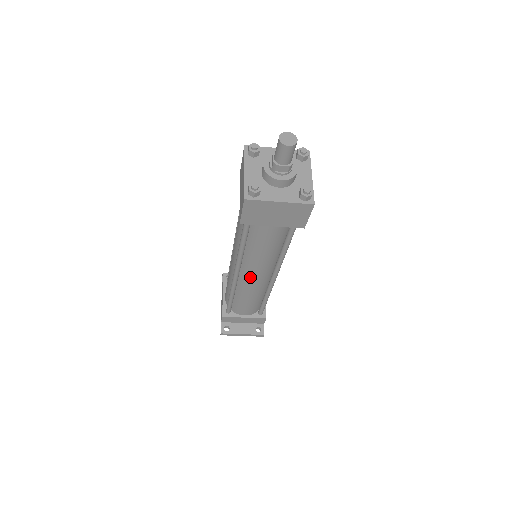
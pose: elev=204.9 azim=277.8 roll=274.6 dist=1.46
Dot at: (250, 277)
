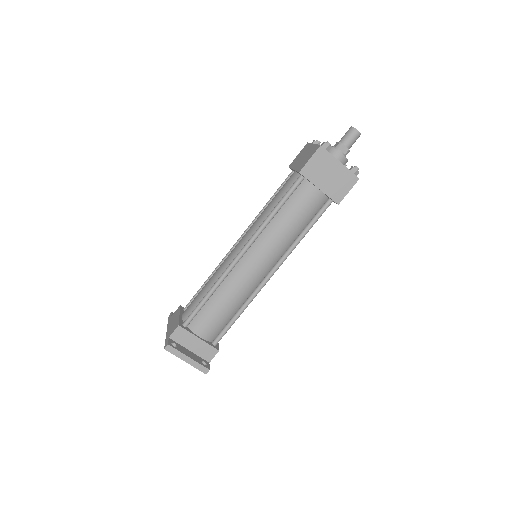
Dot at: (253, 261)
